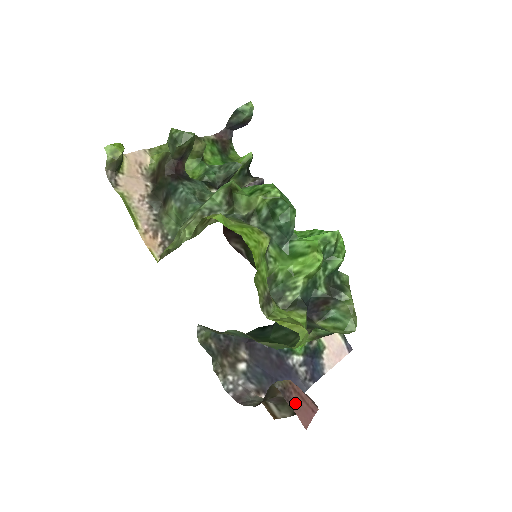
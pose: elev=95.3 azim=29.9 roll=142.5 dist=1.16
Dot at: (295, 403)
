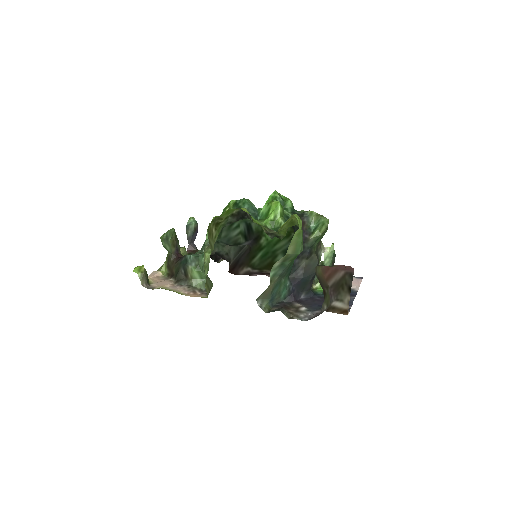
Dot at: (334, 265)
